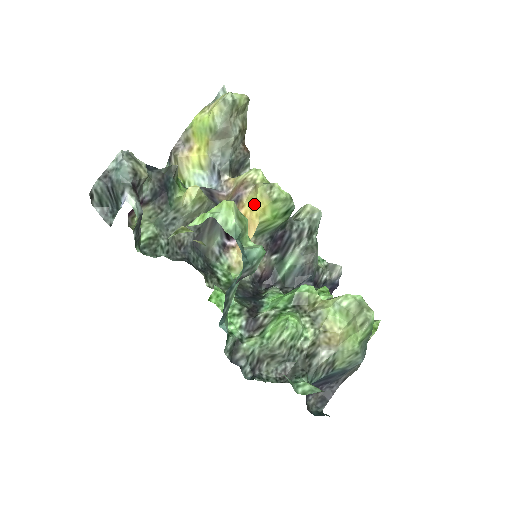
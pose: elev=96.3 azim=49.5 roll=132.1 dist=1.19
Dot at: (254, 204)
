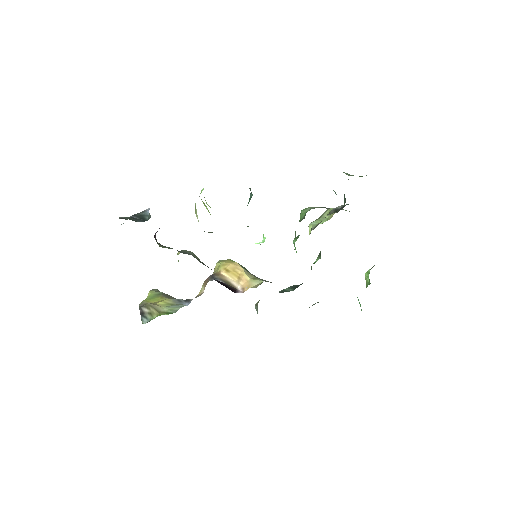
Dot at: (223, 263)
